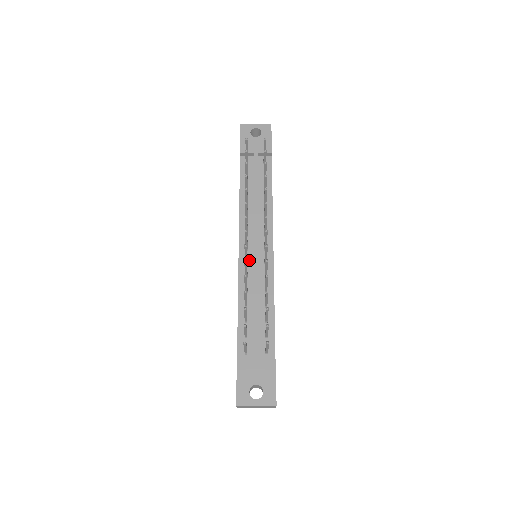
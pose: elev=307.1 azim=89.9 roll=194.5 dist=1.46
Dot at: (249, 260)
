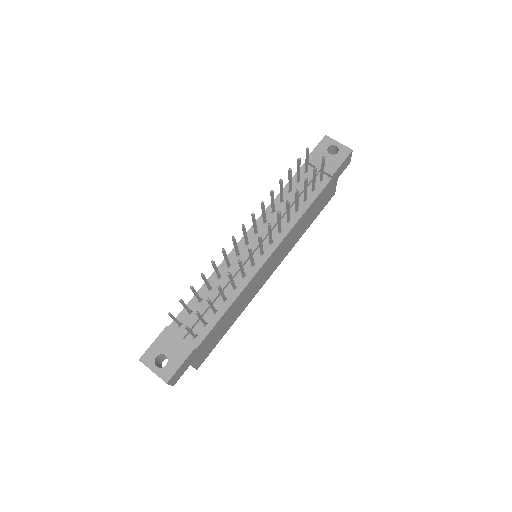
Dot at: (241, 254)
